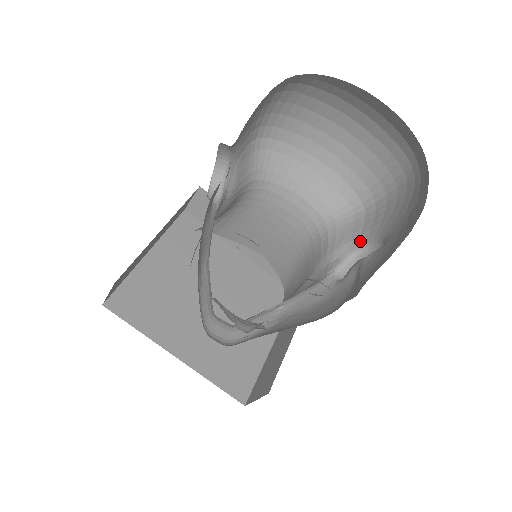
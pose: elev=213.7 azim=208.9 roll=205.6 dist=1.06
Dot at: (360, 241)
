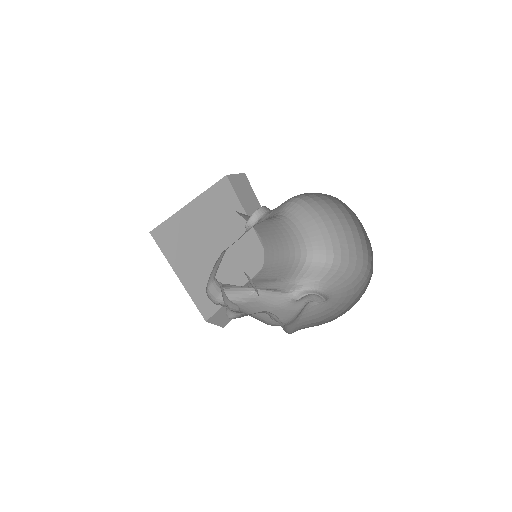
Dot at: (318, 284)
